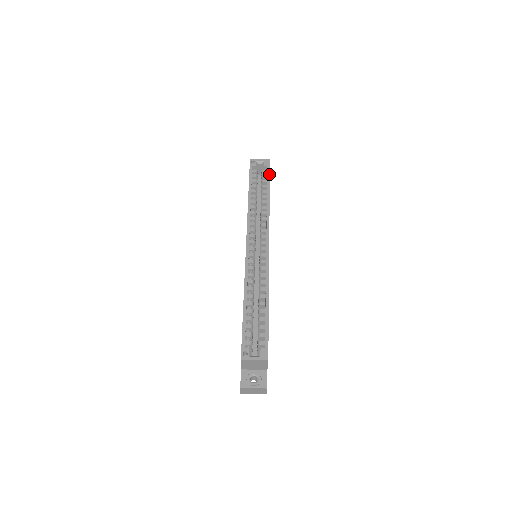
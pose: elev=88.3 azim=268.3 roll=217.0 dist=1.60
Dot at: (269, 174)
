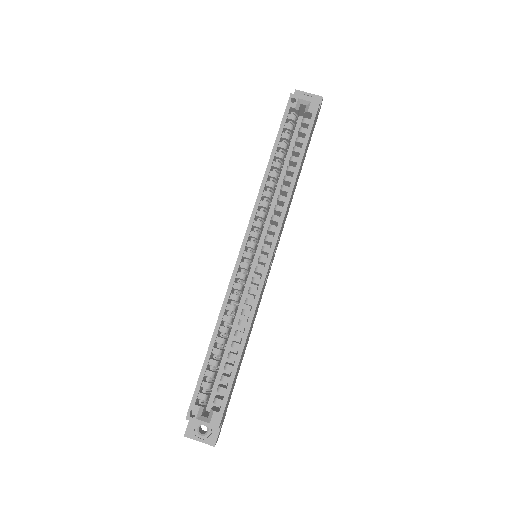
Dot at: (310, 130)
